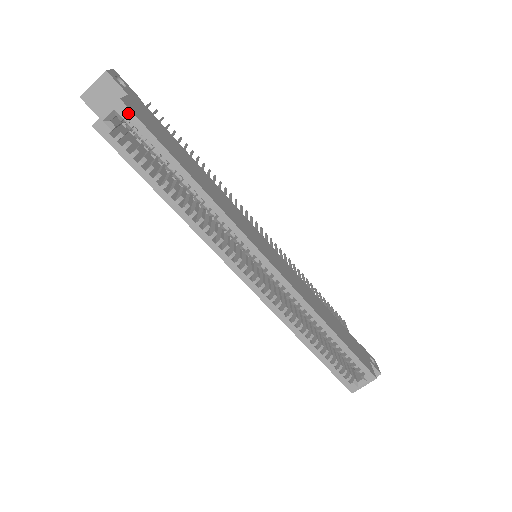
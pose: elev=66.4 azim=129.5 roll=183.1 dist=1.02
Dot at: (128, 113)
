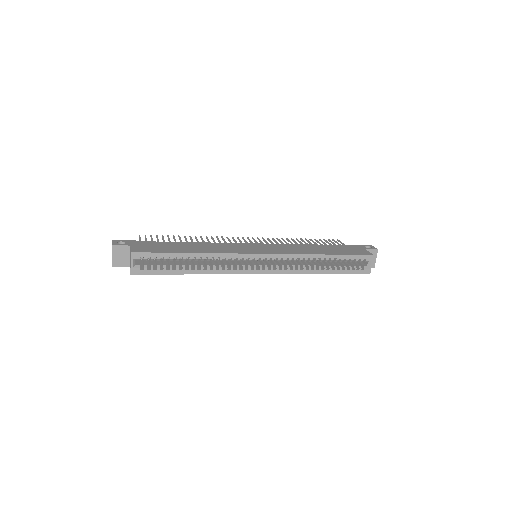
Dot at: (140, 255)
